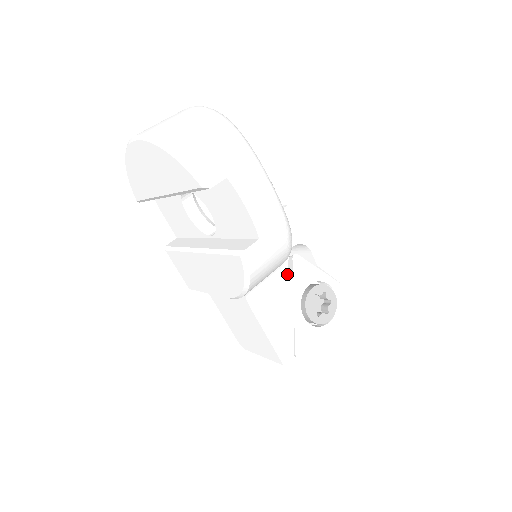
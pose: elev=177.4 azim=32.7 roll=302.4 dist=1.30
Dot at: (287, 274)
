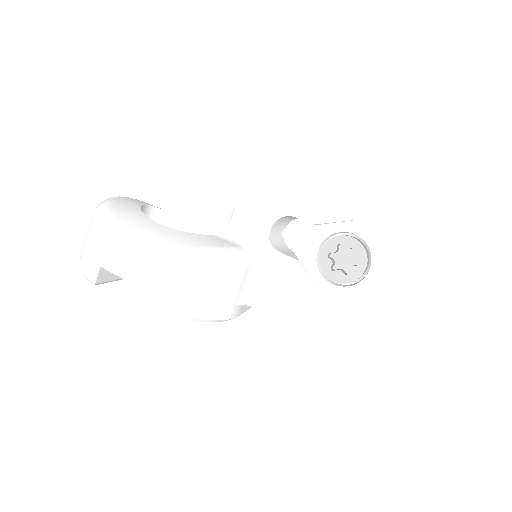
Dot at: (283, 257)
